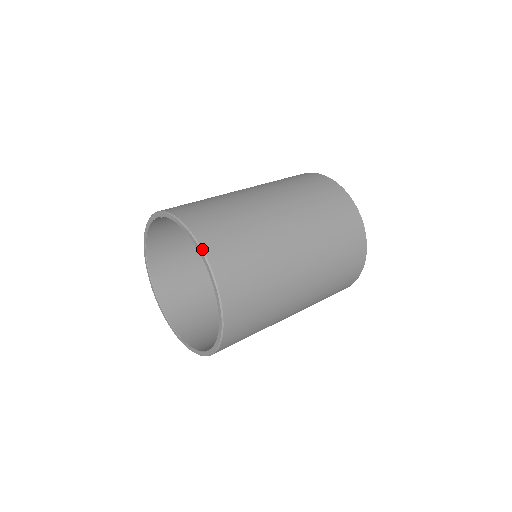
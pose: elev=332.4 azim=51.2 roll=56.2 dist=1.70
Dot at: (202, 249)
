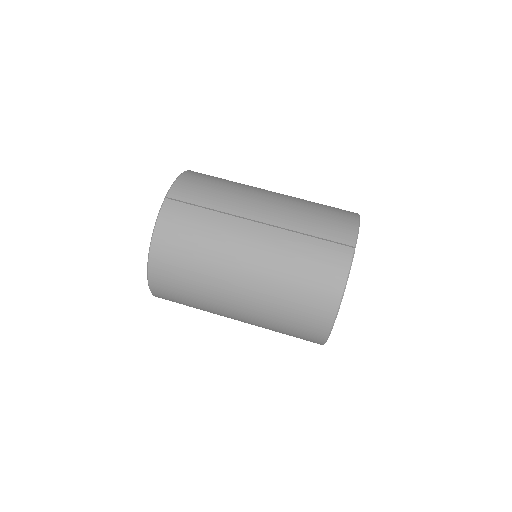
Dot at: (148, 280)
